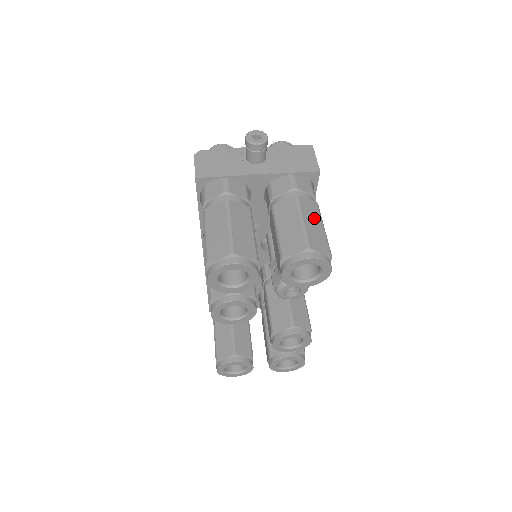
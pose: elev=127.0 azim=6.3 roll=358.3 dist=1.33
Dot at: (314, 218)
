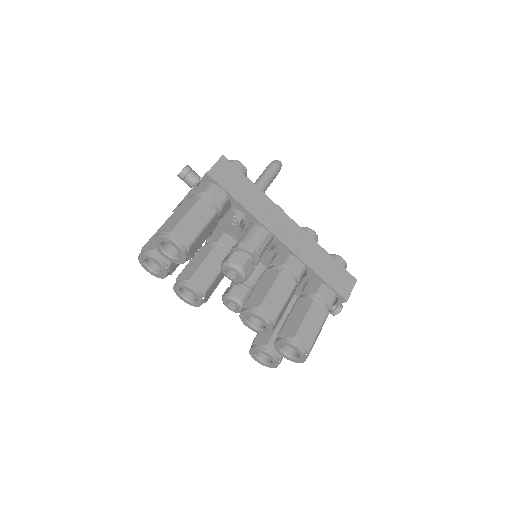
Dot at: (184, 210)
